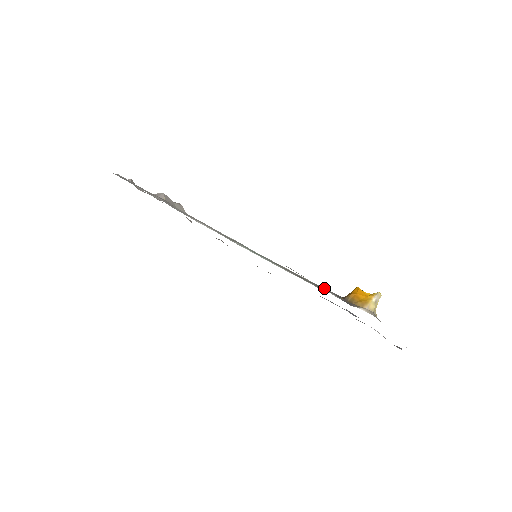
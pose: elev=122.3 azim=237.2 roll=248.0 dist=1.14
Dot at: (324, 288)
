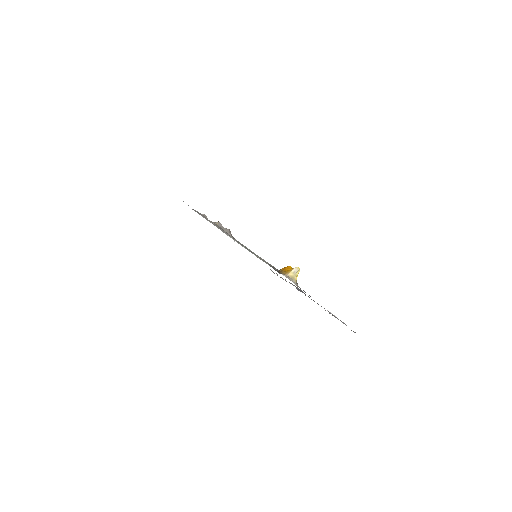
Dot at: (275, 268)
